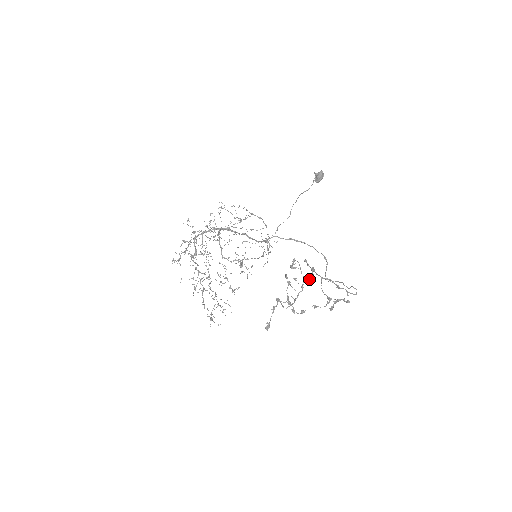
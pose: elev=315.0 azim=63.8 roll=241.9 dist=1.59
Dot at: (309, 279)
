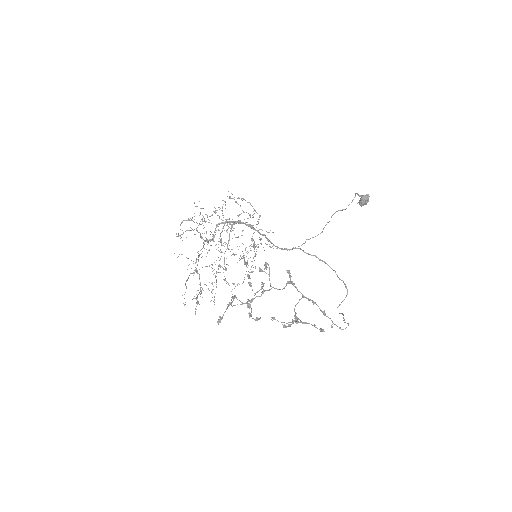
Dot at: (276, 288)
